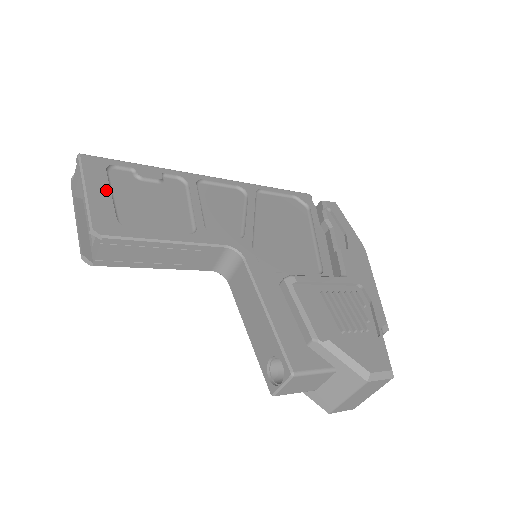
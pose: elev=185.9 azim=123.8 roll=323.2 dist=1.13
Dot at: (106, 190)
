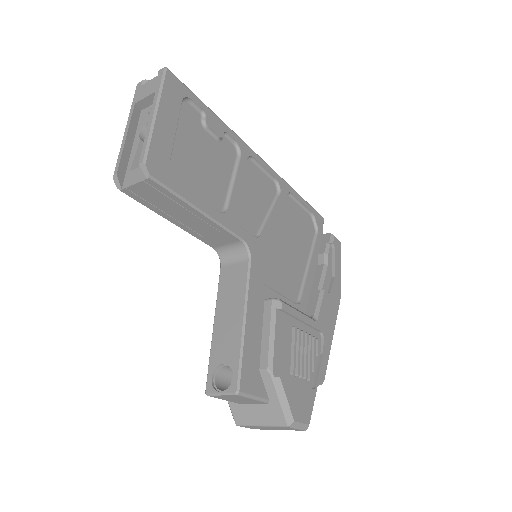
Dot at: (173, 125)
